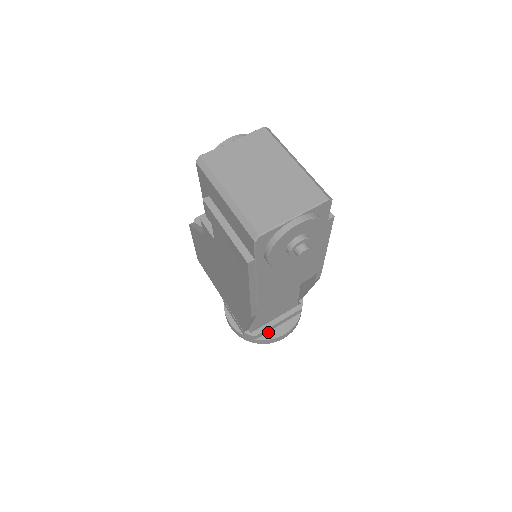
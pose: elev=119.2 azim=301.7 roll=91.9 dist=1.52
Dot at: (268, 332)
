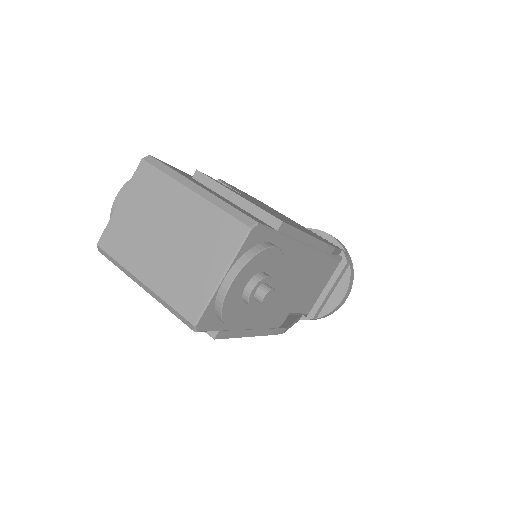
Dot at: (325, 304)
